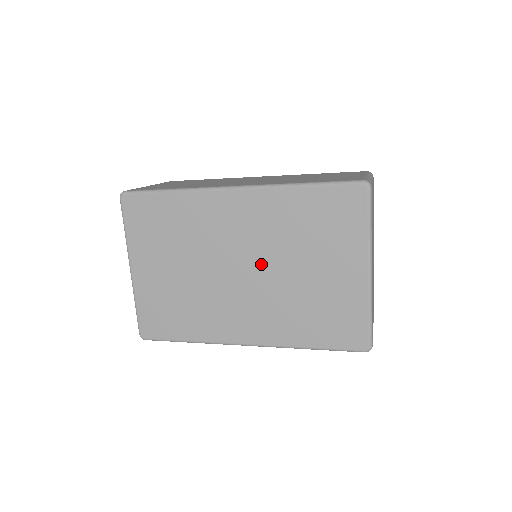
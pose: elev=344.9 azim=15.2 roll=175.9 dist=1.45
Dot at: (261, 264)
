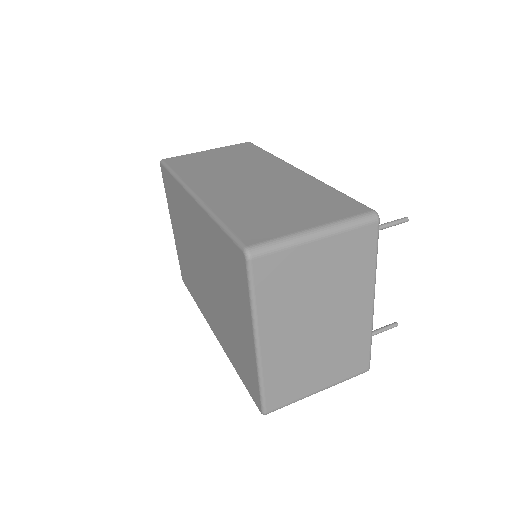
Dot at: (210, 276)
